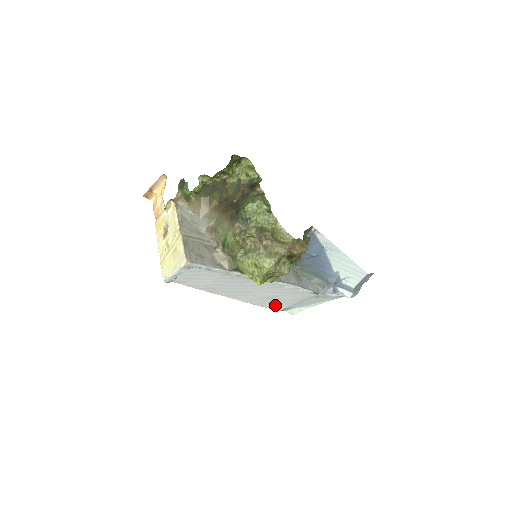
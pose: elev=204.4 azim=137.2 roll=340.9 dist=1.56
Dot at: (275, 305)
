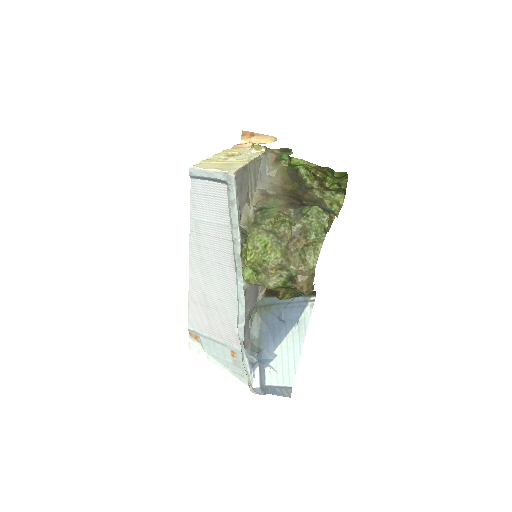
Dot at: (197, 317)
